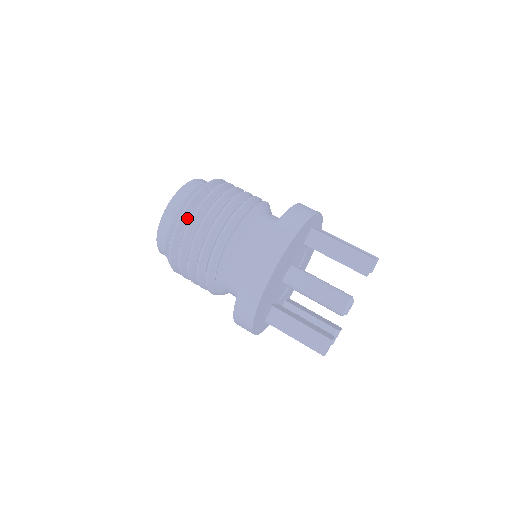
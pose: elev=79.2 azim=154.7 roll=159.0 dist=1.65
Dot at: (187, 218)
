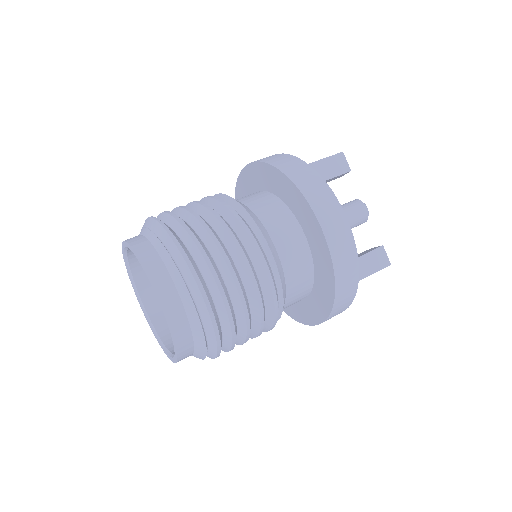
Dot at: (195, 265)
